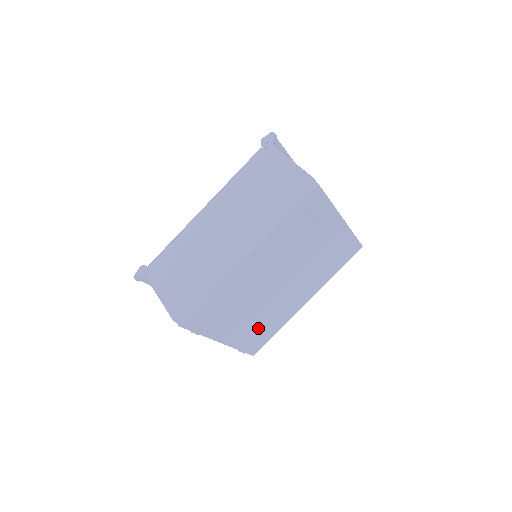
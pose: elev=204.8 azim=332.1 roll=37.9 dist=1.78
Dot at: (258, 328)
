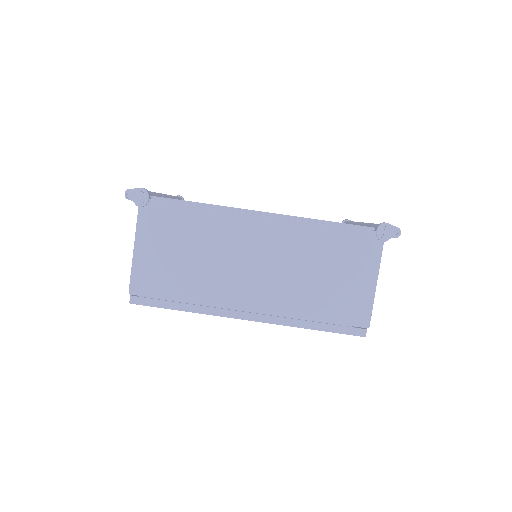
Dot at: occluded
